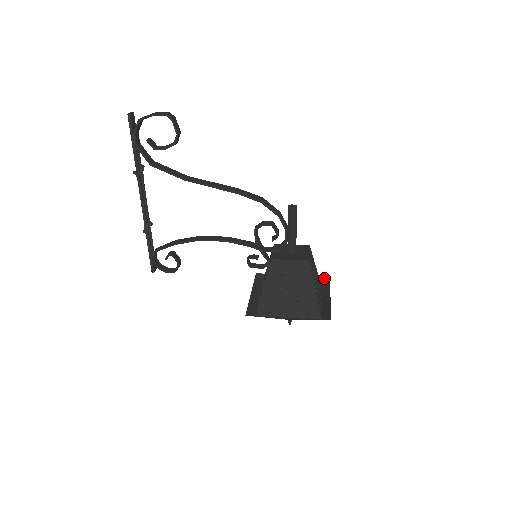
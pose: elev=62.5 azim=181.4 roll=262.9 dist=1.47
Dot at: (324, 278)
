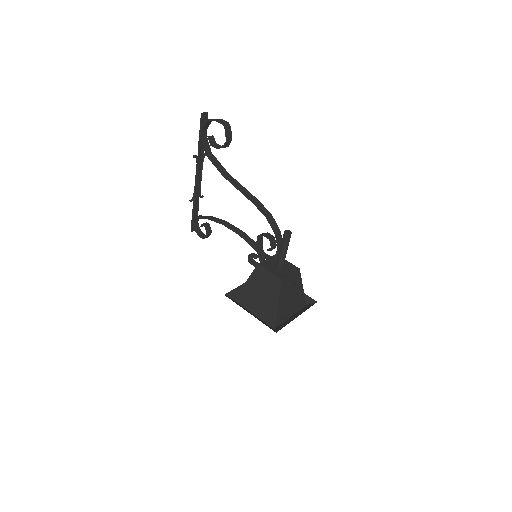
Dot at: (312, 301)
